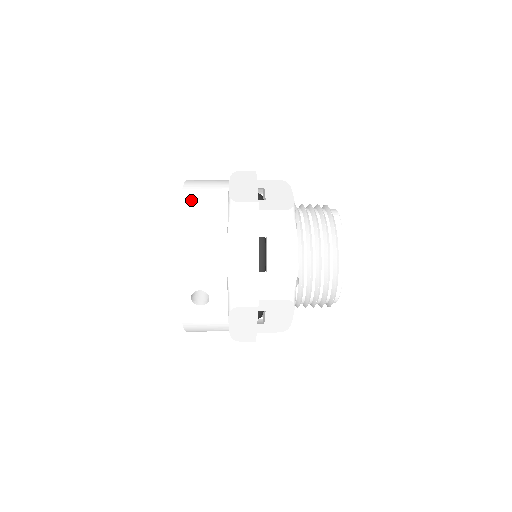
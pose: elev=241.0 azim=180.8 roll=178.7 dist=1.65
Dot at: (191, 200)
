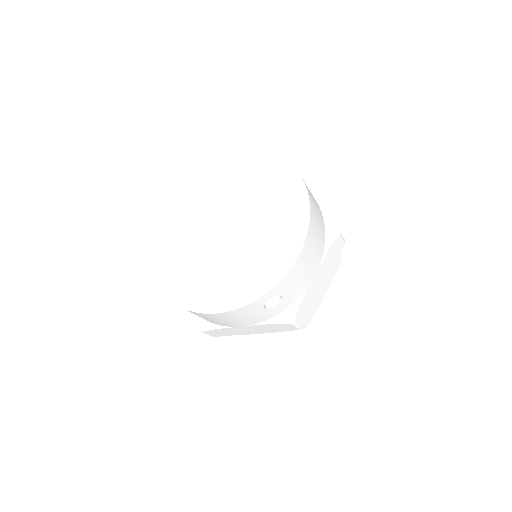
Dot at: (312, 200)
